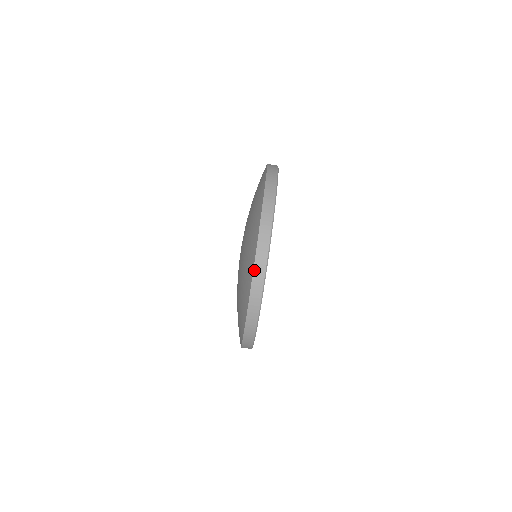
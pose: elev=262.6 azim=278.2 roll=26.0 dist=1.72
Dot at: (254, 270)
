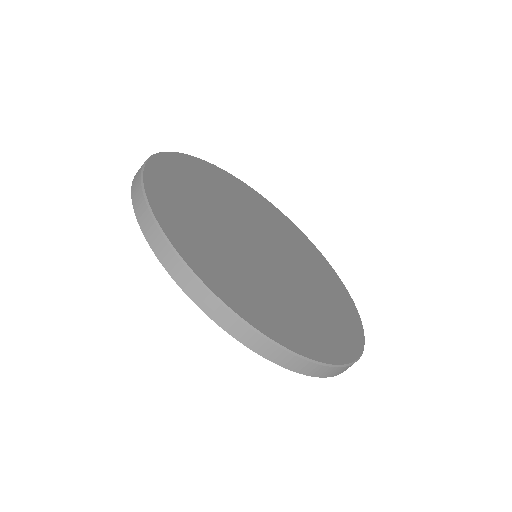
Dot at: occluded
